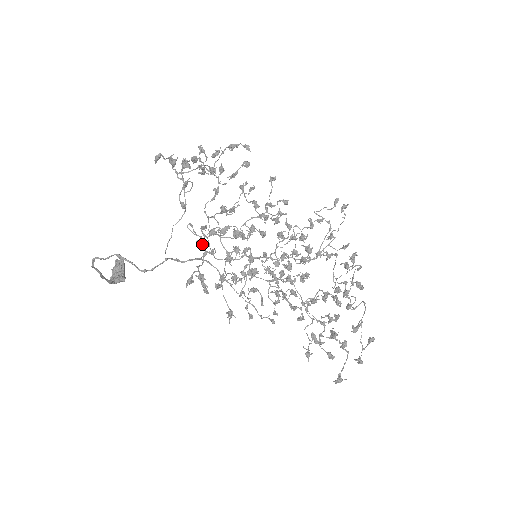
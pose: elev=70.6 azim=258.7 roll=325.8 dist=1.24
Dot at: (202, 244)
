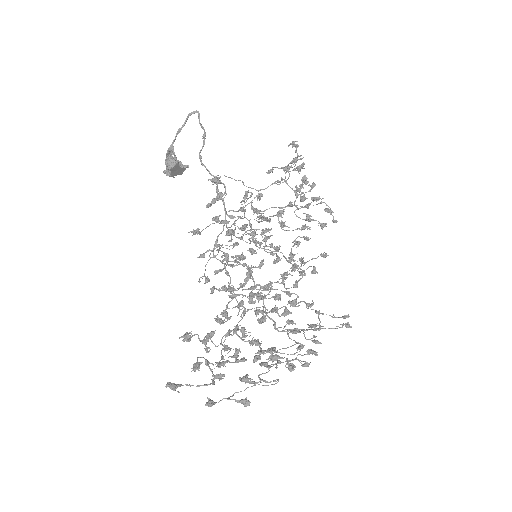
Dot at: (246, 197)
